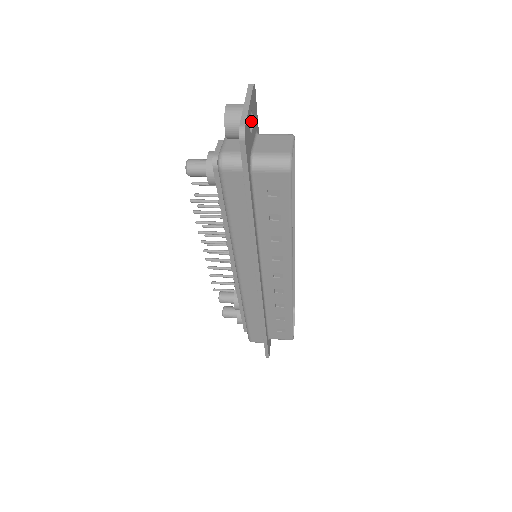
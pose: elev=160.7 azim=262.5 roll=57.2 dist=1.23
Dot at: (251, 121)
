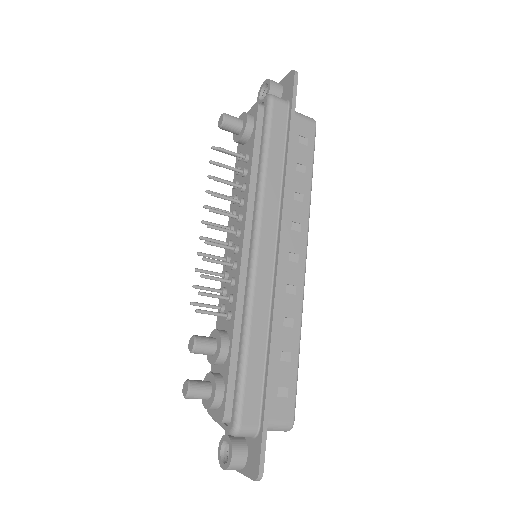
Dot at: occluded
